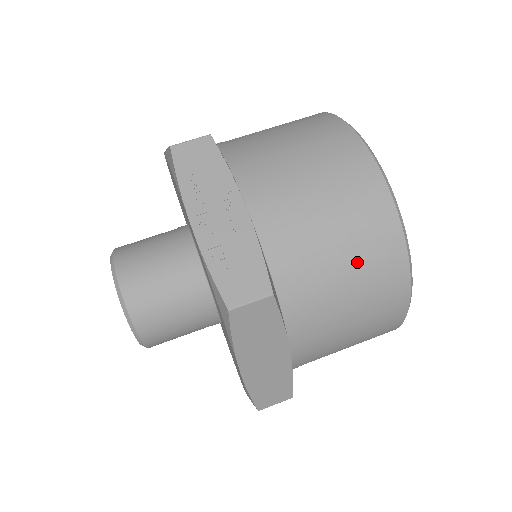
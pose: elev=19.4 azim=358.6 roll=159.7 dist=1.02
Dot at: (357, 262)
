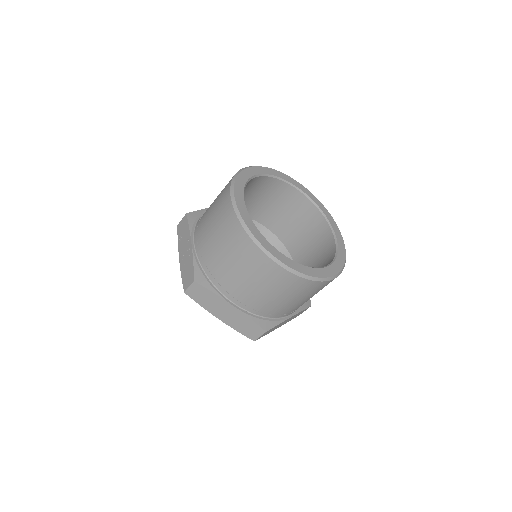
Dot at: (233, 253)
